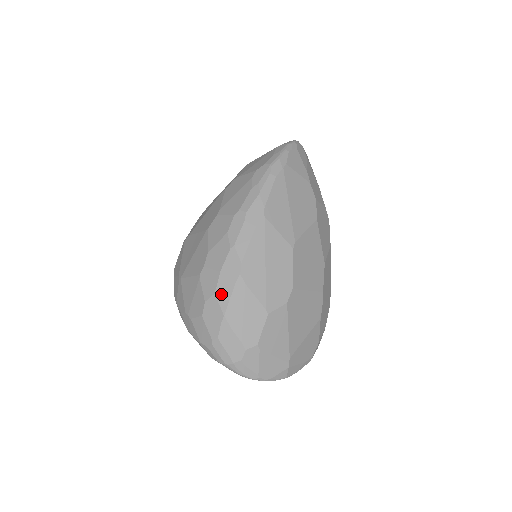
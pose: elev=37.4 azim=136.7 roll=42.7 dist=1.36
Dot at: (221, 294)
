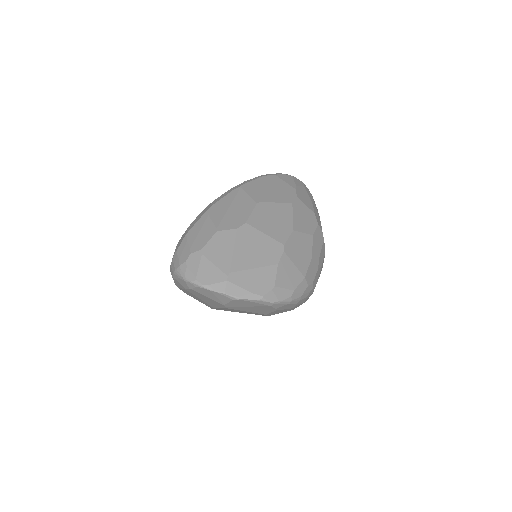
Dot at: (191, 225)
